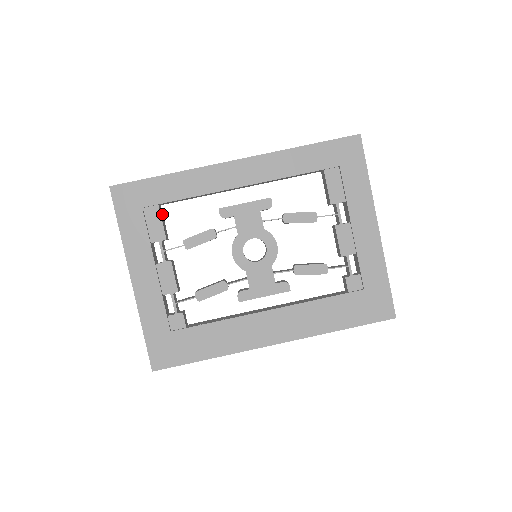
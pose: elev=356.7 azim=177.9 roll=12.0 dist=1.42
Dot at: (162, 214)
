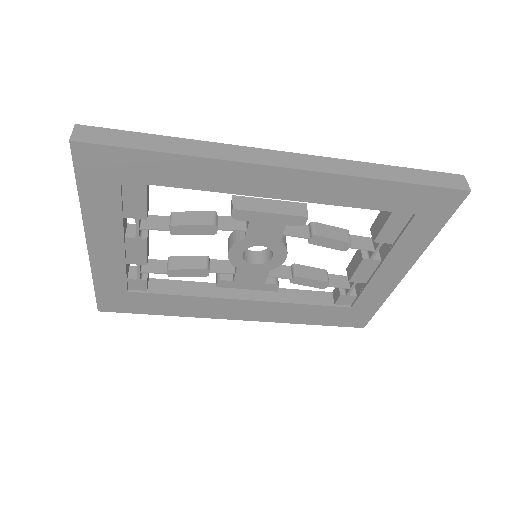
Dot at: occluded
